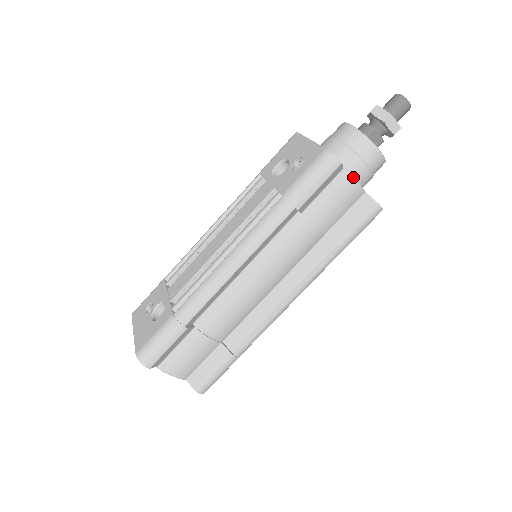
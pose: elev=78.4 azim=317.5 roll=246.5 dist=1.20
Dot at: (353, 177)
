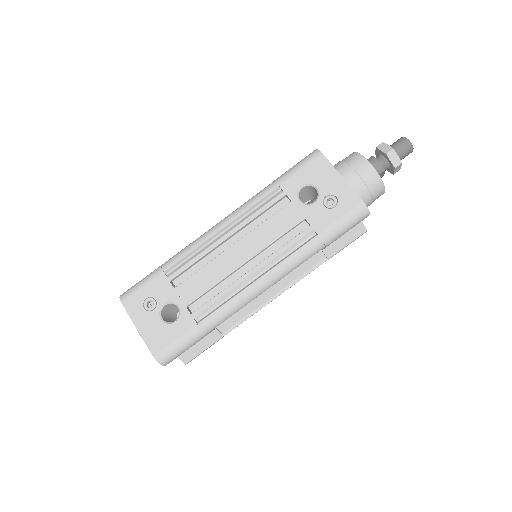
Dot at: occluded
